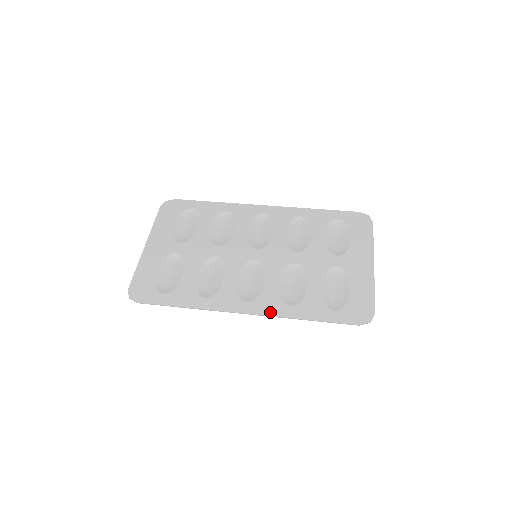
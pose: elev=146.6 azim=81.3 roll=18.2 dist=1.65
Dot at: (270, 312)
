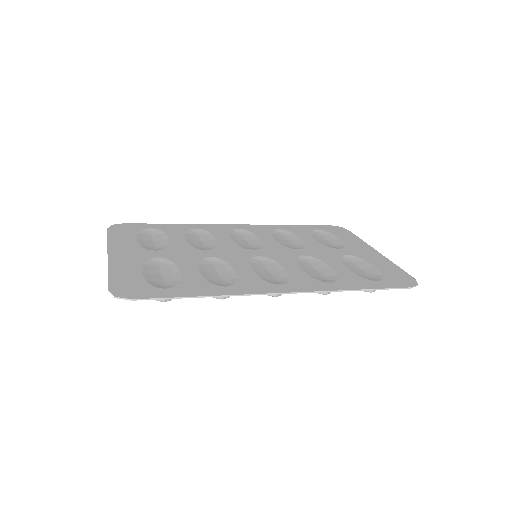
Dot at: (314, 288)
